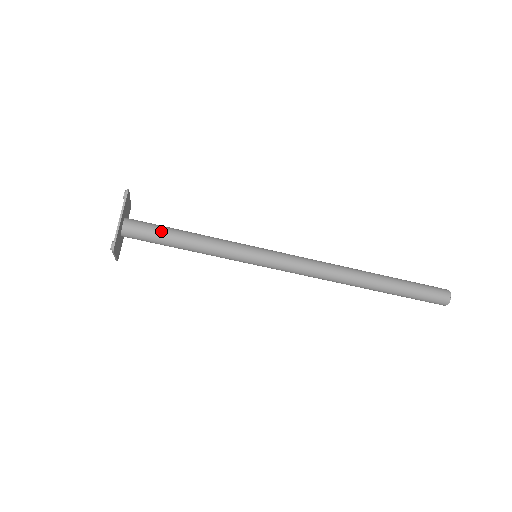
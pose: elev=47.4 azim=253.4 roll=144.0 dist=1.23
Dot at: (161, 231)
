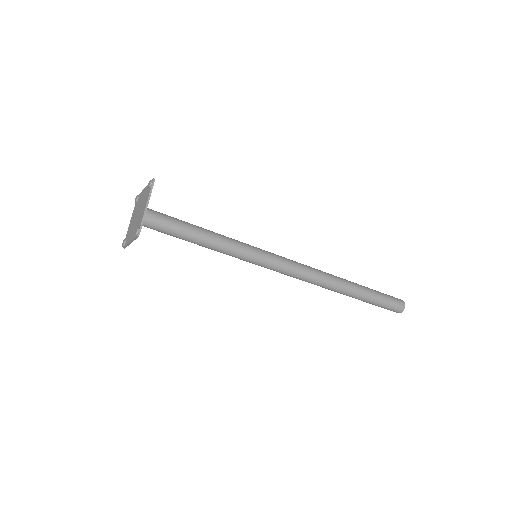
Dot at: (177, 223)
